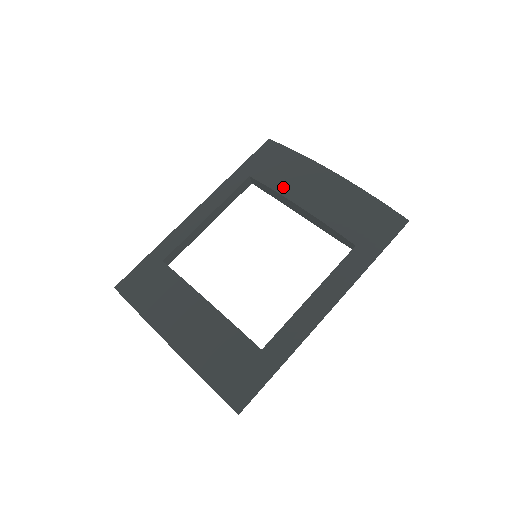
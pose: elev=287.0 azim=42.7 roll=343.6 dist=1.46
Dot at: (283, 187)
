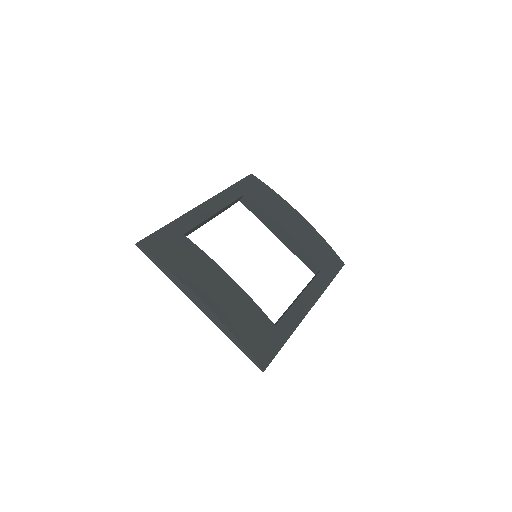
Dot at: (272, 213)
